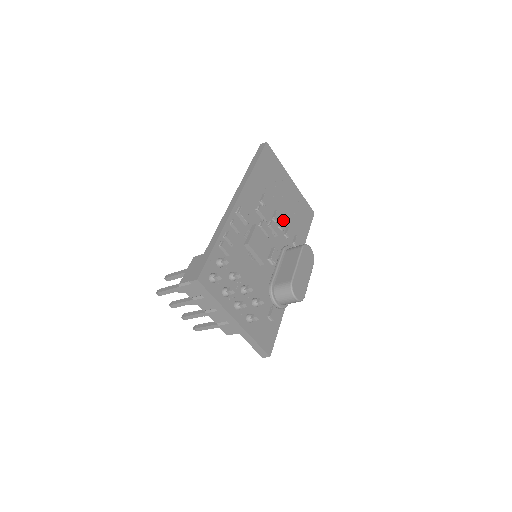
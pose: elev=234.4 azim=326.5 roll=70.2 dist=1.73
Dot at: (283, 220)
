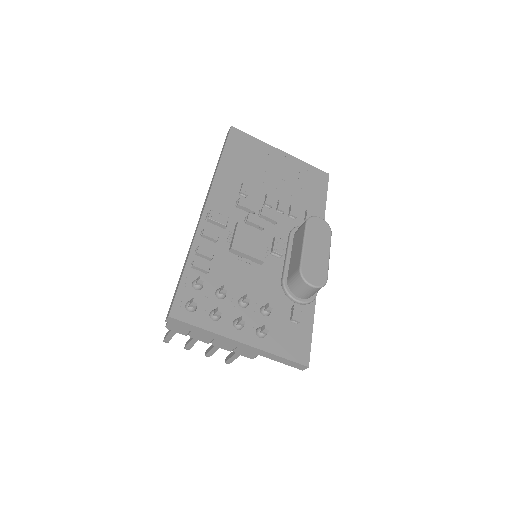
Dot at: (280, 201)
